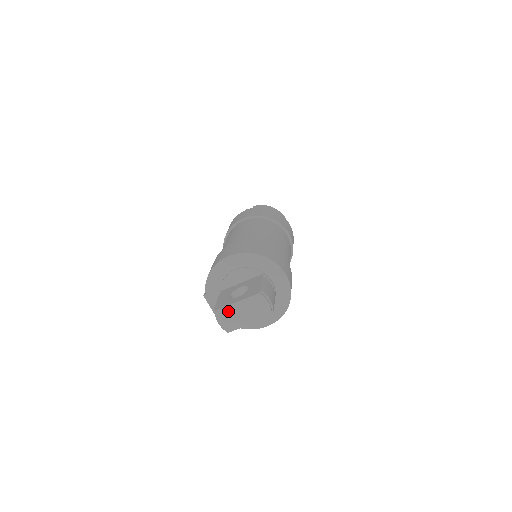
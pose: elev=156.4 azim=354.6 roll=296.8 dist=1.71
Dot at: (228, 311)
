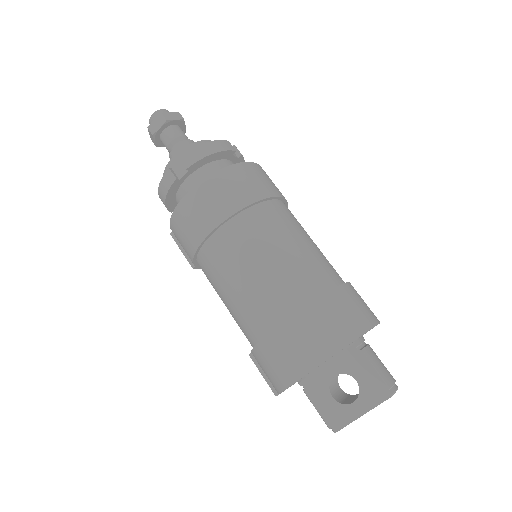
Dot at: (350, 422)
